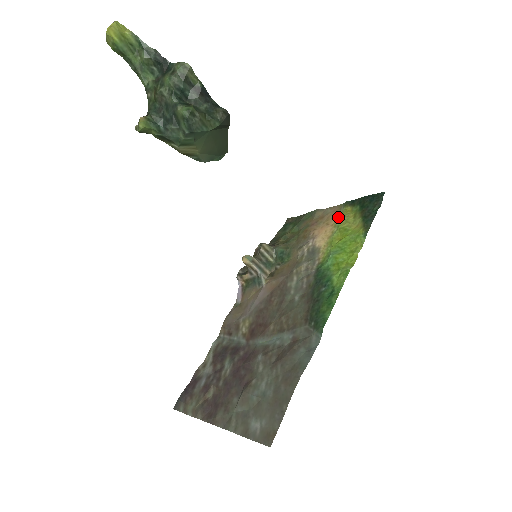
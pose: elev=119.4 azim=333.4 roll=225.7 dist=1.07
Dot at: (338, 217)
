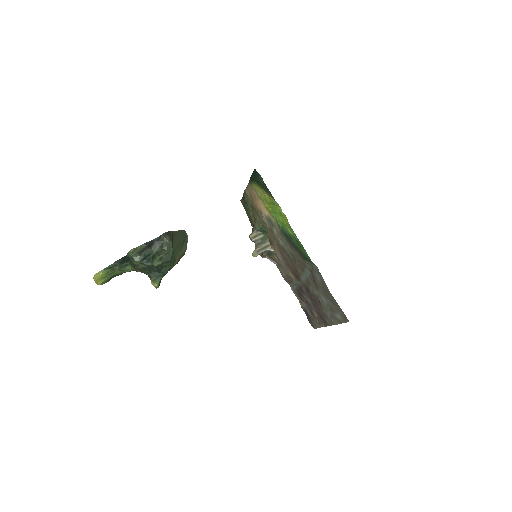
Dot at: (256, 193)
